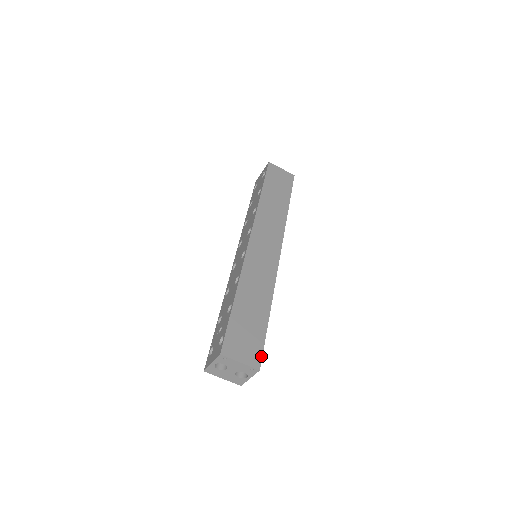
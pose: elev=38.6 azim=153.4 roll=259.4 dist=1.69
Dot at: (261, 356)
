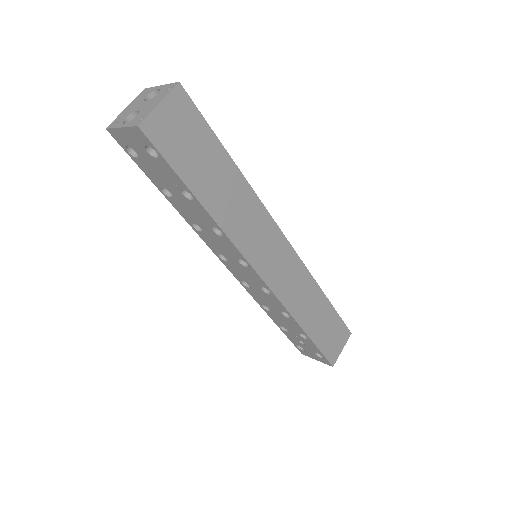
Dot at: (346, 327)
